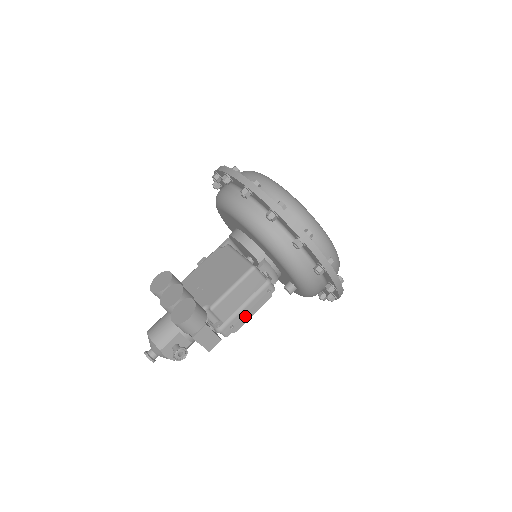
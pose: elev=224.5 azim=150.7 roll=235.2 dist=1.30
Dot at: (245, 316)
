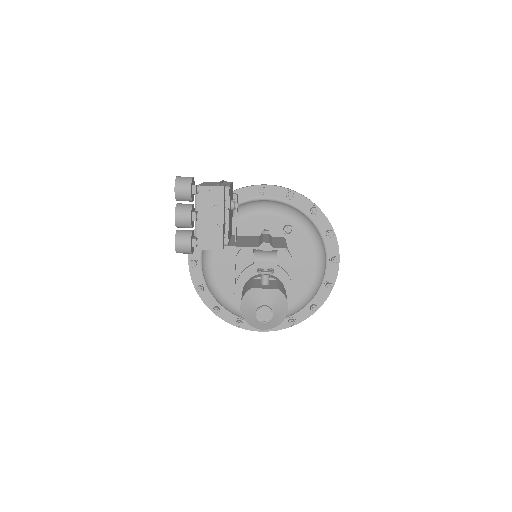
Dot at: (228, 184)
